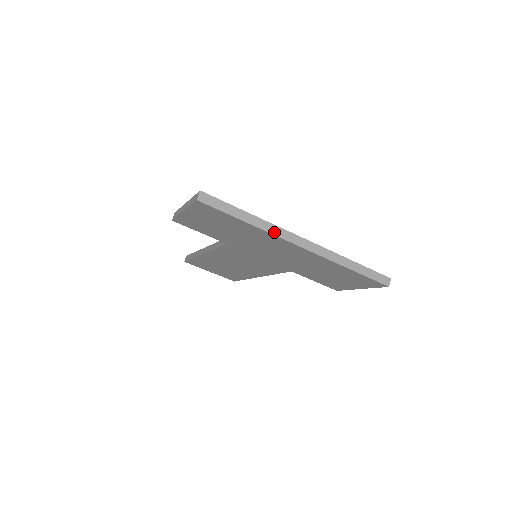
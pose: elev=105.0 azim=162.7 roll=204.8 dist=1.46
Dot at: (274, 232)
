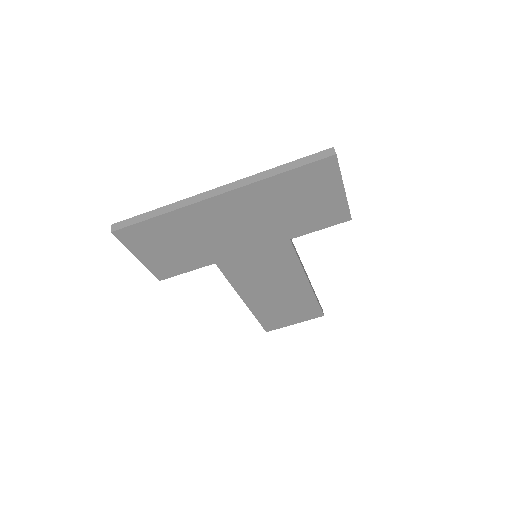
Dot at: (187, 204)
